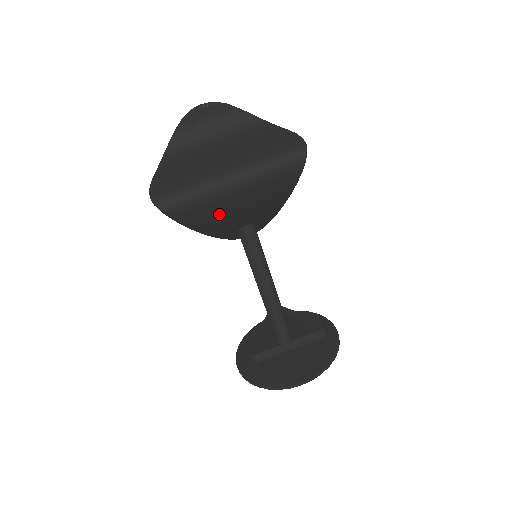
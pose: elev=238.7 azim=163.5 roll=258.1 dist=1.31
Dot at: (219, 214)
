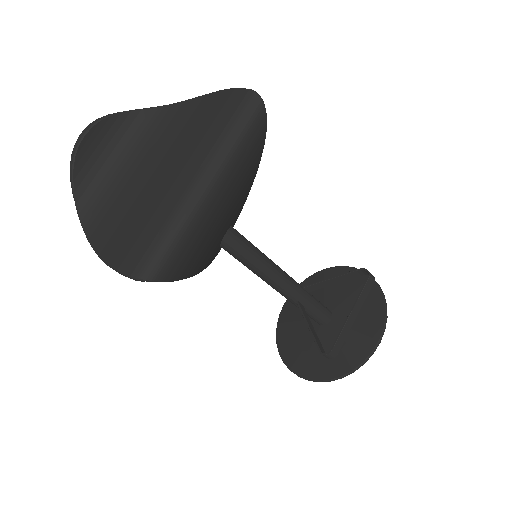
Dot at: (209, 237)
